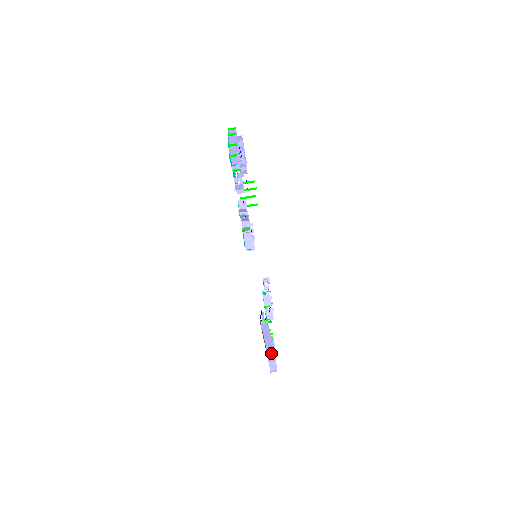
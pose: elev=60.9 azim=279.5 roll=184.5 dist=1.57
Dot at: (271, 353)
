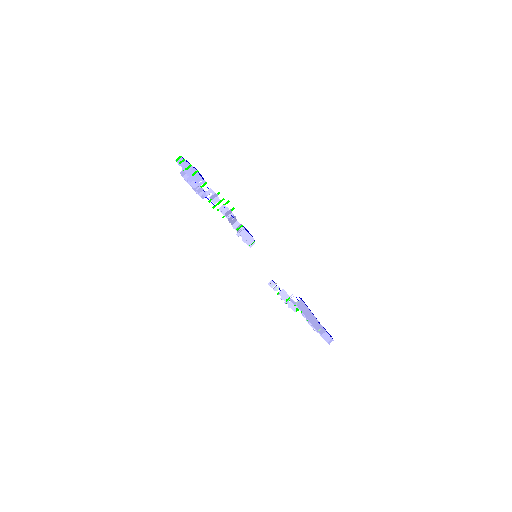
Dot at: (319, 327)
